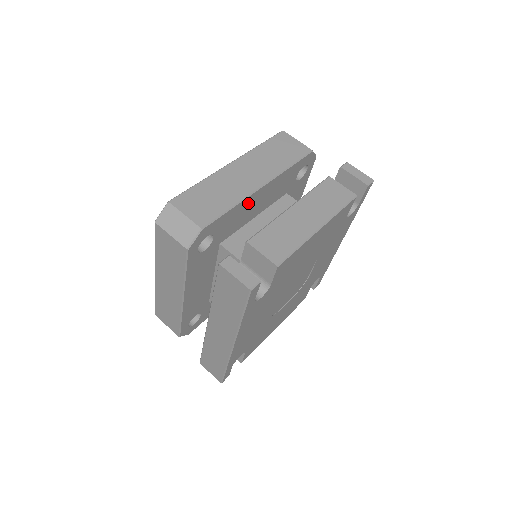
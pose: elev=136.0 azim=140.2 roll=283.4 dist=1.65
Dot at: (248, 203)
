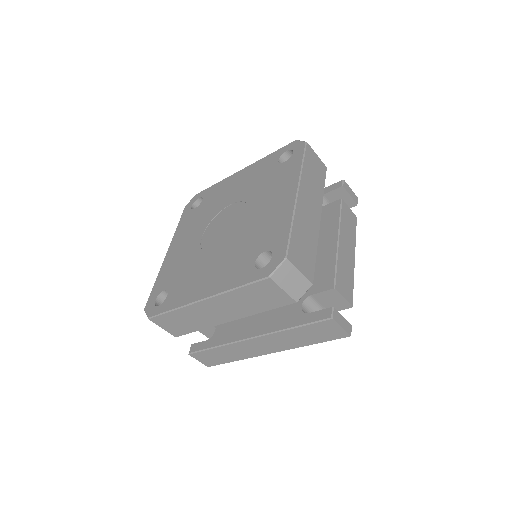
Dot at: occluded
